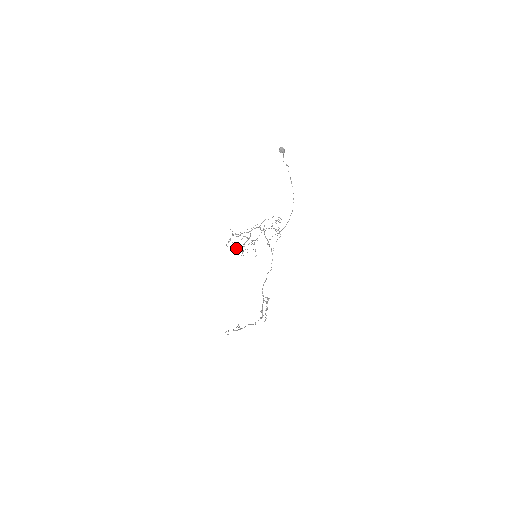
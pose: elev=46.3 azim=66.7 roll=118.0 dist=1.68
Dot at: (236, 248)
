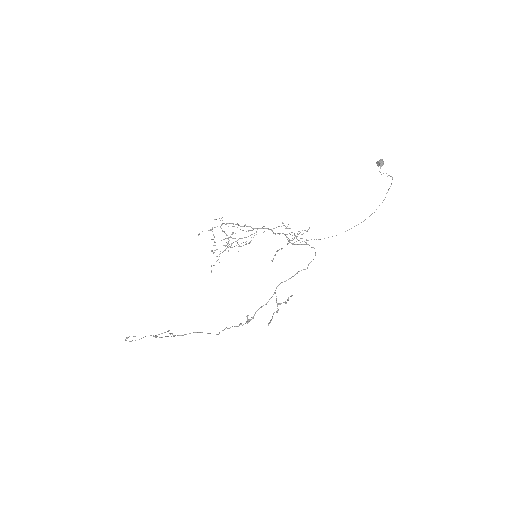
Dot at: (224, 239)
